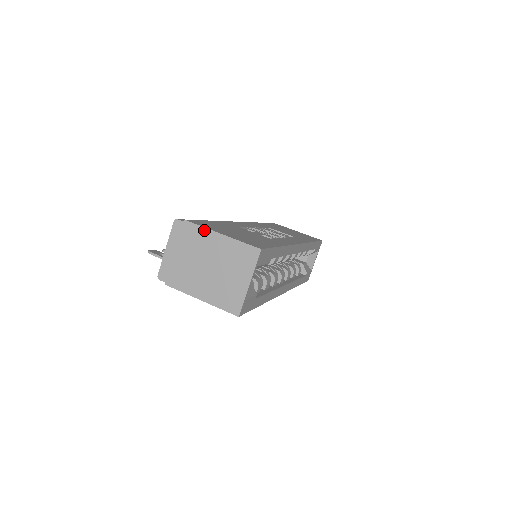
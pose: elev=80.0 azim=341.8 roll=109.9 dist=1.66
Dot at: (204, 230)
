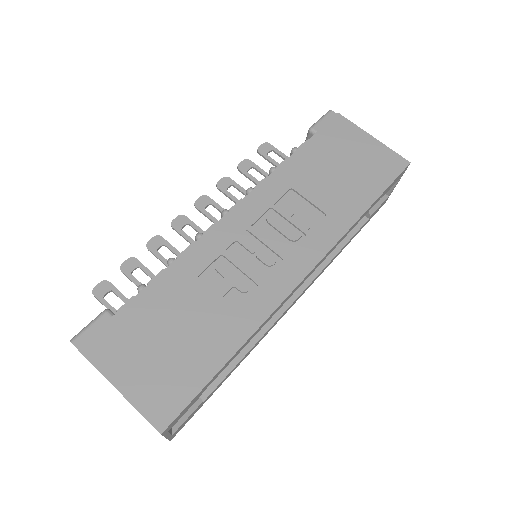
Dot at: occluded
